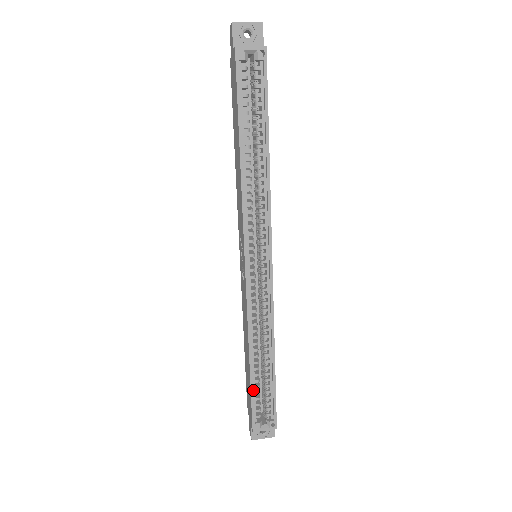
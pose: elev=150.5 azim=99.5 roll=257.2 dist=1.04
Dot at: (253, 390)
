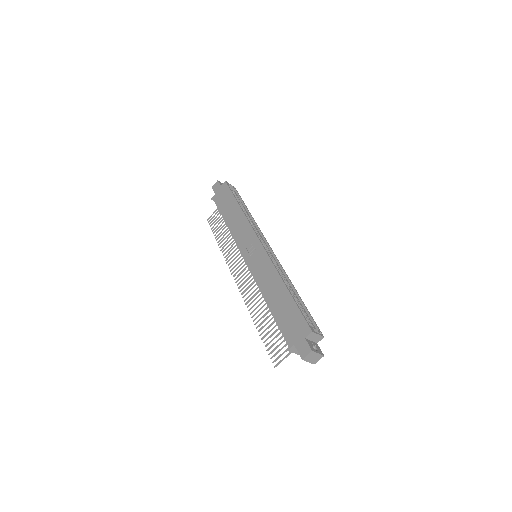
Dot at: (296, 306)
